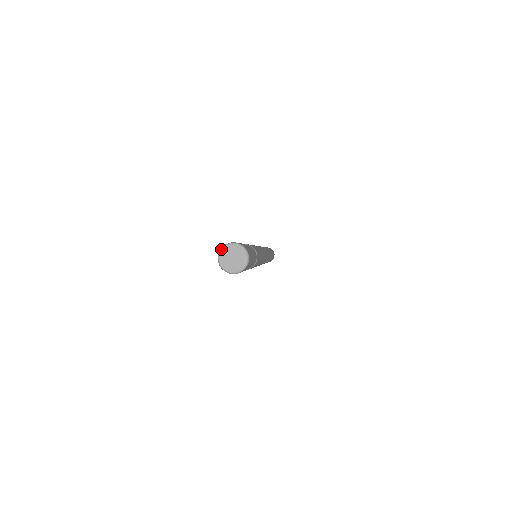
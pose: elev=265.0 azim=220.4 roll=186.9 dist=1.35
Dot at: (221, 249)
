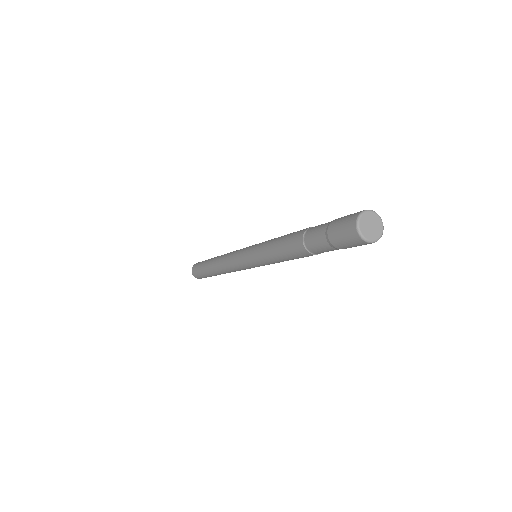
Dot at: (365, 211)
